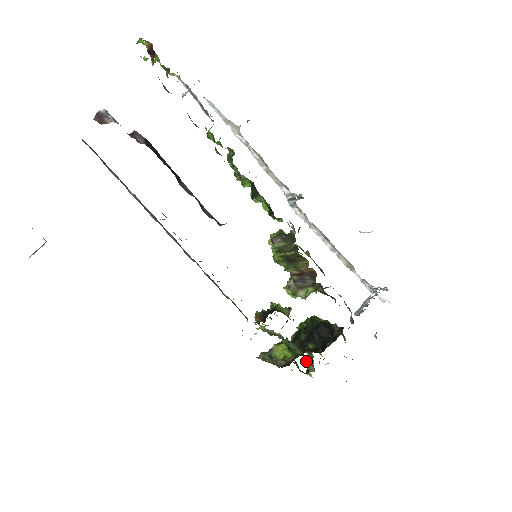
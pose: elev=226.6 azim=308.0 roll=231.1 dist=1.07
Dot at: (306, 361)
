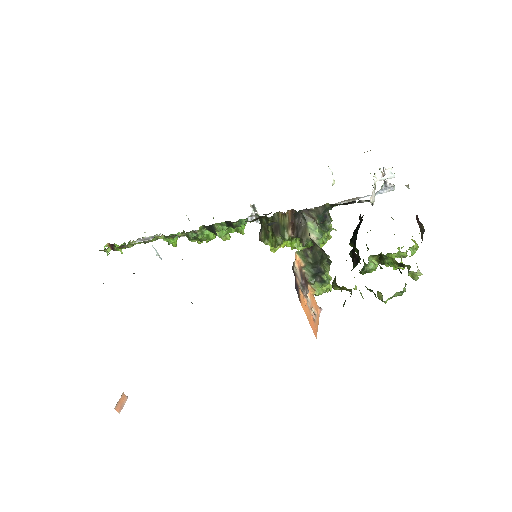
Dot at: occluded
